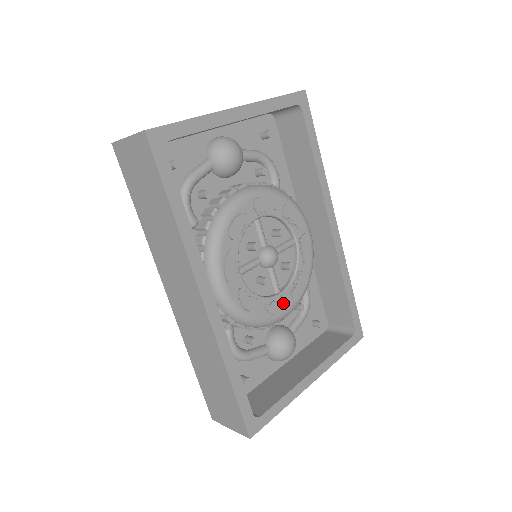
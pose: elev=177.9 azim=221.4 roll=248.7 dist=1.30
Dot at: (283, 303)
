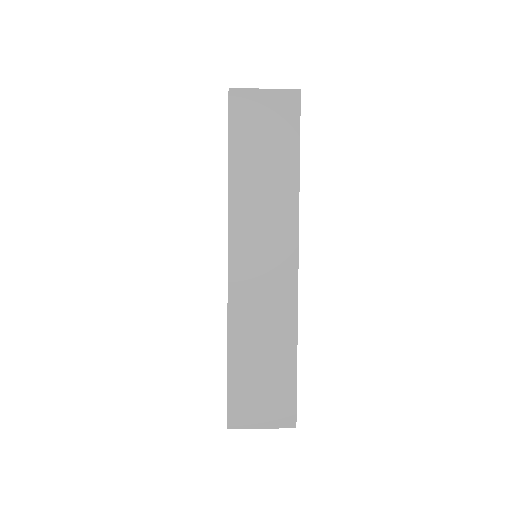
Dot at: occluded
